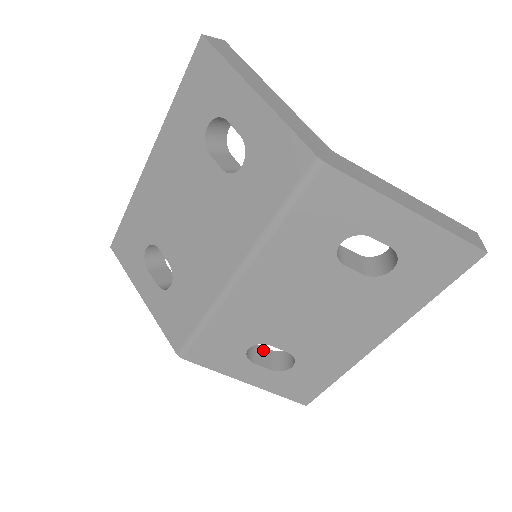
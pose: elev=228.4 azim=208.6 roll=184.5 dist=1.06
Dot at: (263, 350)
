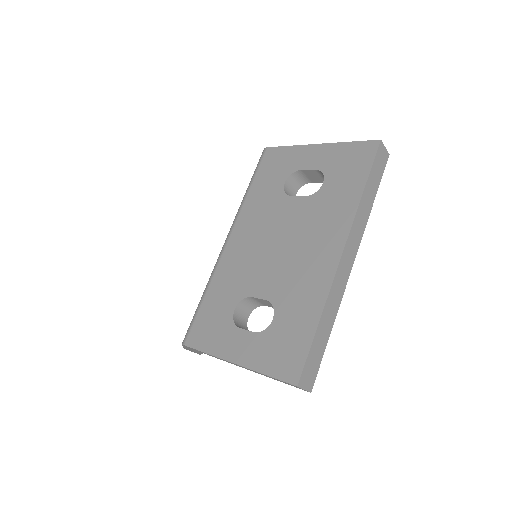
Dot at: occluded
